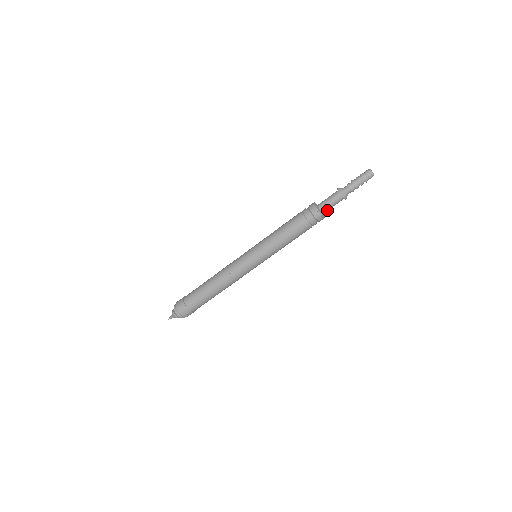
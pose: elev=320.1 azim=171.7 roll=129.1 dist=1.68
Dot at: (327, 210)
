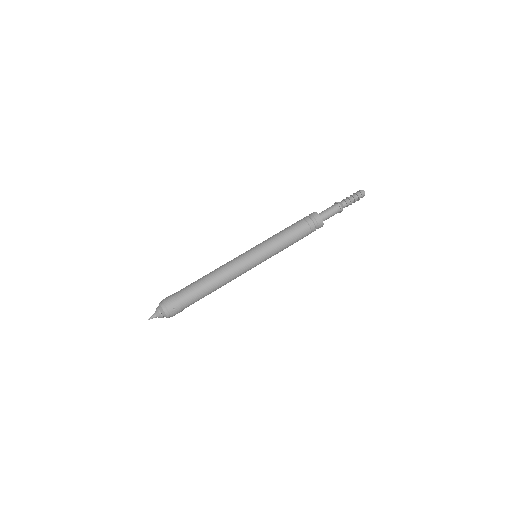
Dot at: (326, 219)
